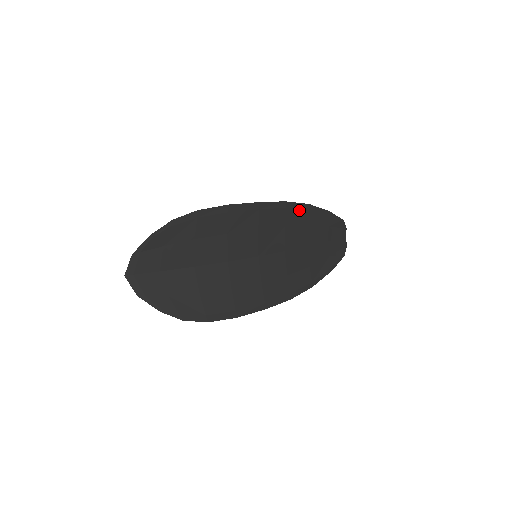
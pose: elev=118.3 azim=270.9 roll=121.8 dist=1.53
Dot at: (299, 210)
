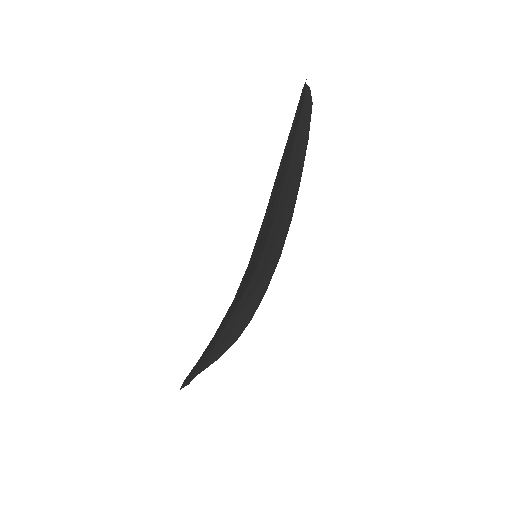
Dot at: (275, 188)
